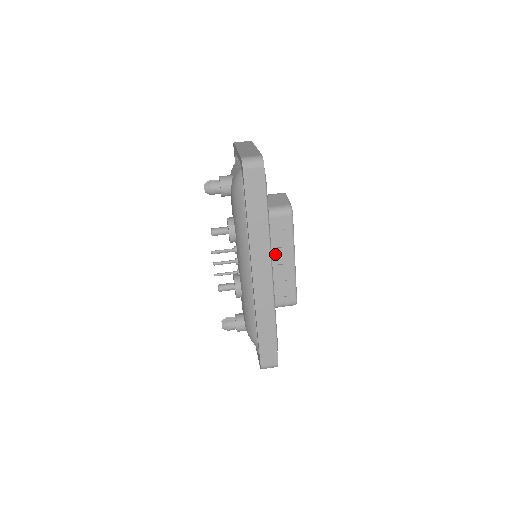
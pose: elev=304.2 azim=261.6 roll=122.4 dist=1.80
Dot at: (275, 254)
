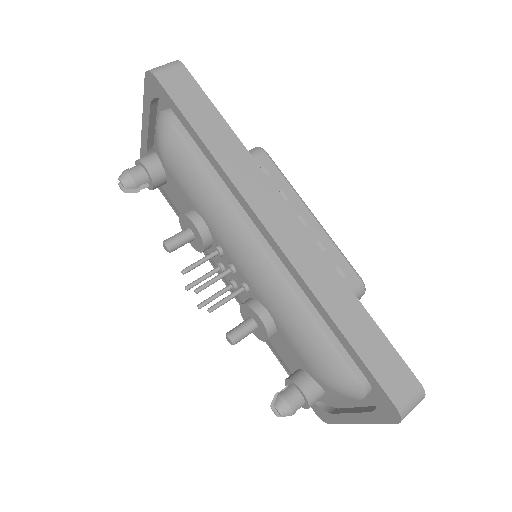
Dot at: occluded
